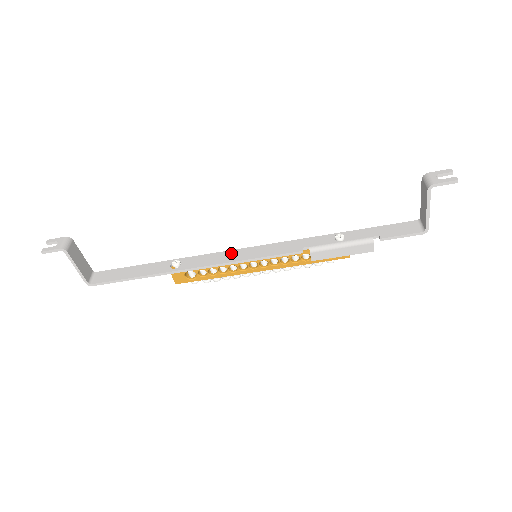
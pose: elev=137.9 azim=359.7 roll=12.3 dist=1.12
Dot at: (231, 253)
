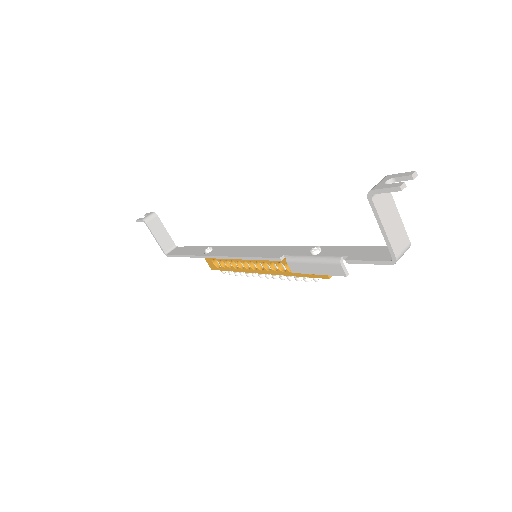
Dot at: (242, 249)
